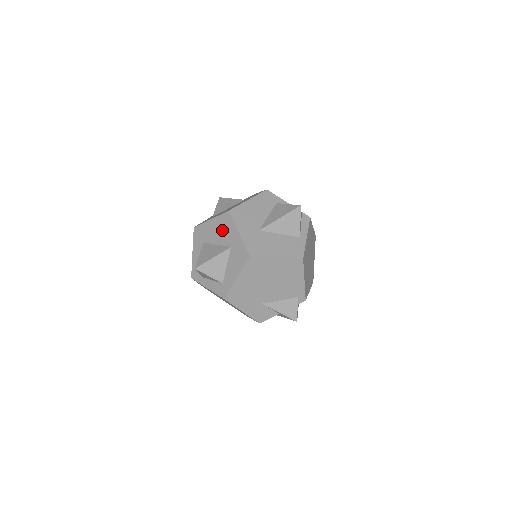
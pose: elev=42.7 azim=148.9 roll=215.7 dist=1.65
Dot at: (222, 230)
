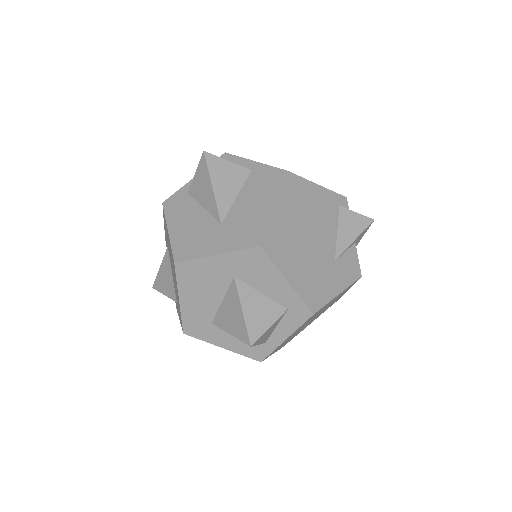
Dot at: (202, 284)
